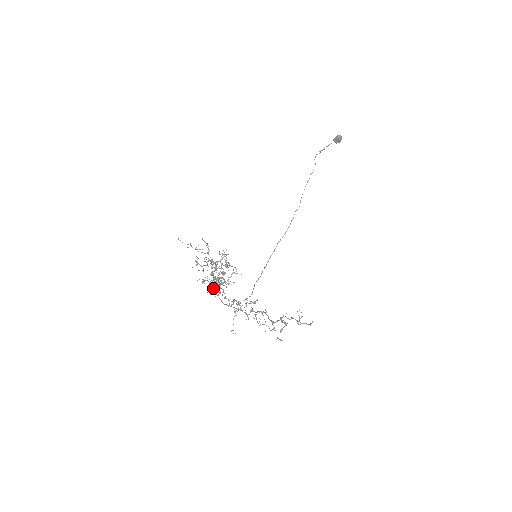
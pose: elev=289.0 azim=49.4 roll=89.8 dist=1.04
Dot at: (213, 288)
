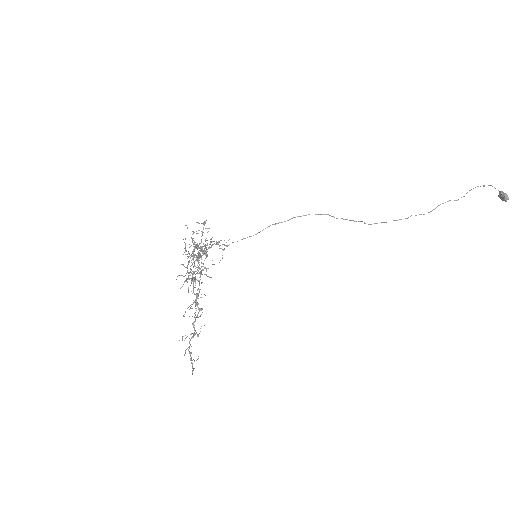
Dot at: occluded
